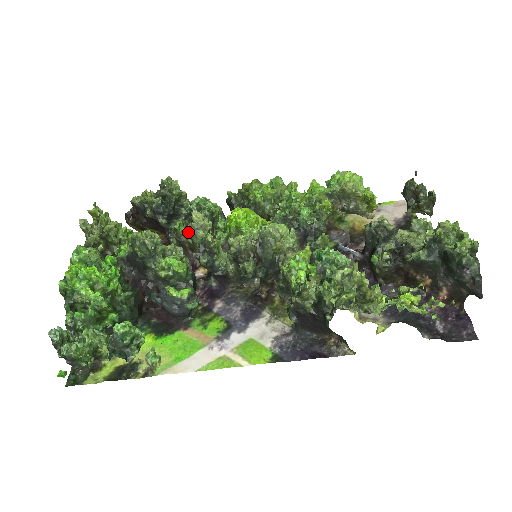
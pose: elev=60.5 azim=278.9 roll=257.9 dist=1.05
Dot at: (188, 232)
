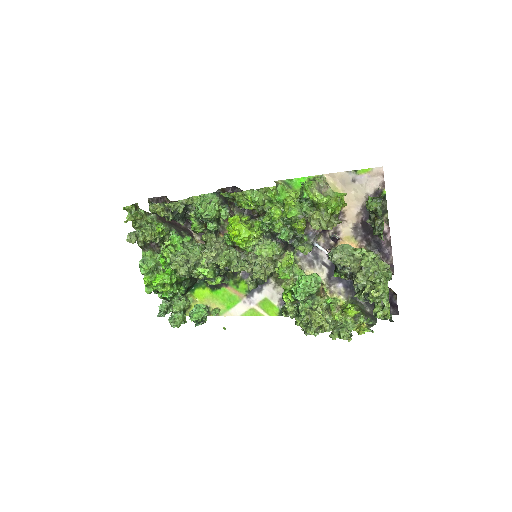
Dot at: occluded
